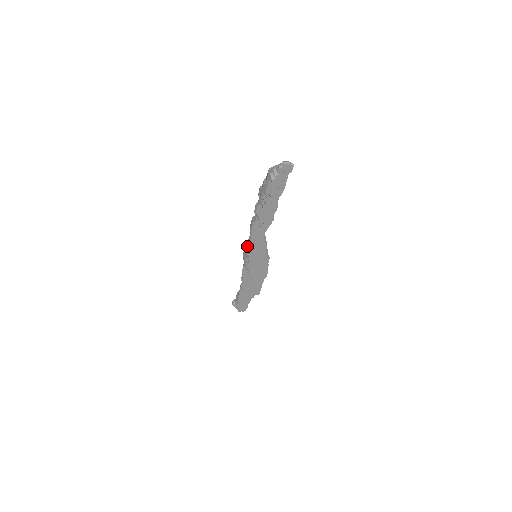
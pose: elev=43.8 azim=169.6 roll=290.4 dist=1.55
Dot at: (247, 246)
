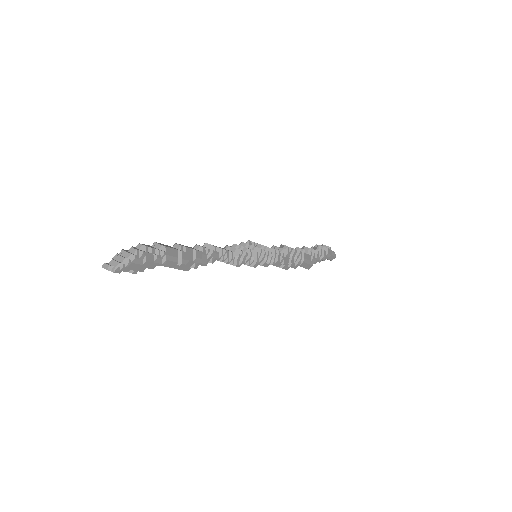
Dot at: occluded
